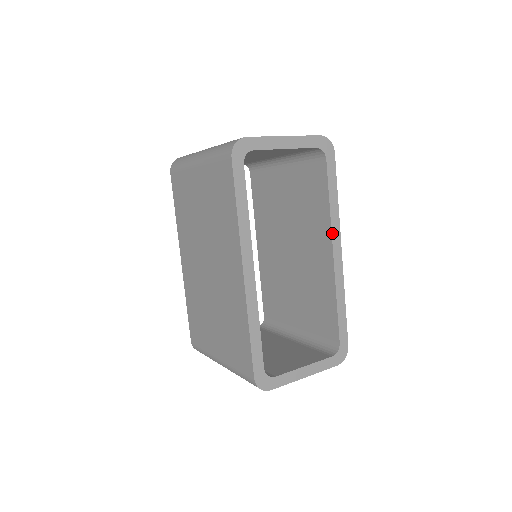
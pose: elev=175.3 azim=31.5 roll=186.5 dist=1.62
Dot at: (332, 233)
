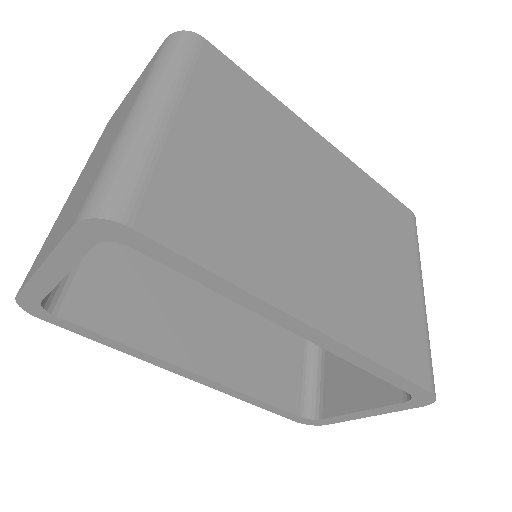
Dot at: (265, 317)
